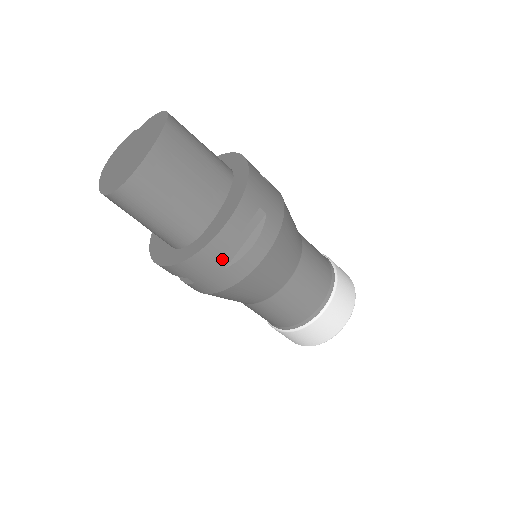
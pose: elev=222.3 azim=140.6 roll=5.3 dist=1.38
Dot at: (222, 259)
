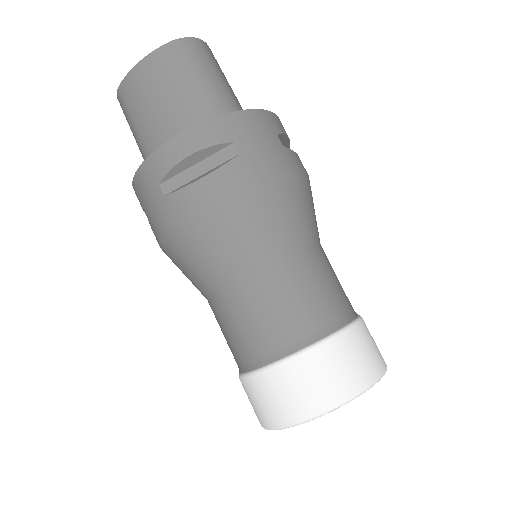
Dot at: (278, 138)
